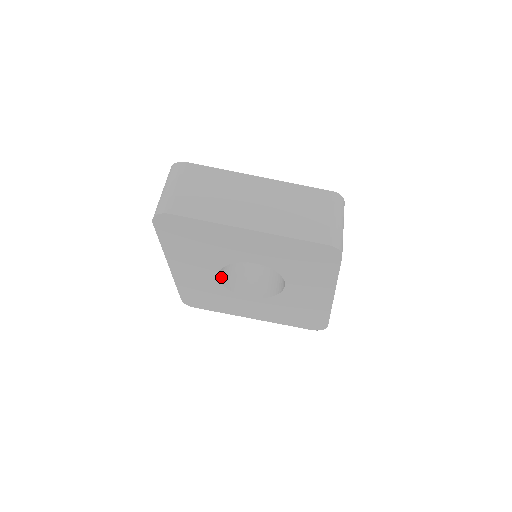
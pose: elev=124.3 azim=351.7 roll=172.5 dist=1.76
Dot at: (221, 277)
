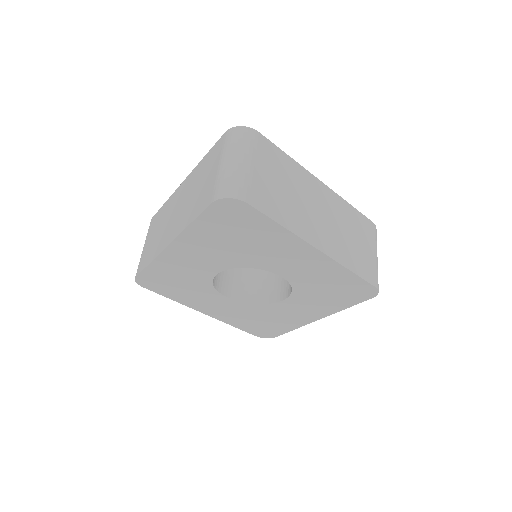
Dot at: occluded
